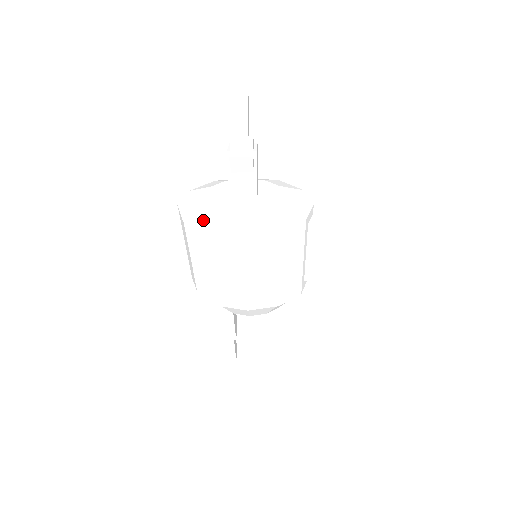
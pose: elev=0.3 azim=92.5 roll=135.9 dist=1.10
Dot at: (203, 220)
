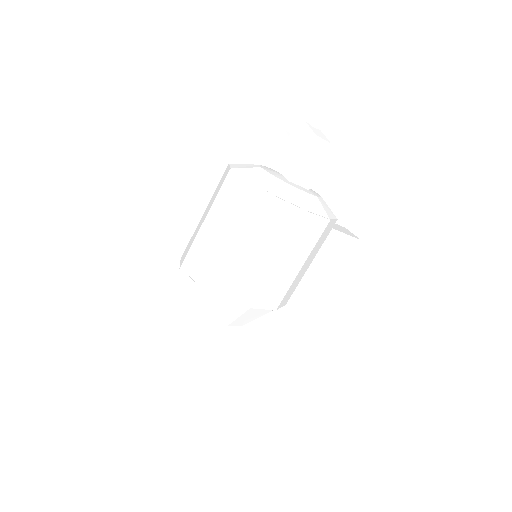
Dot at: (271, 187)
